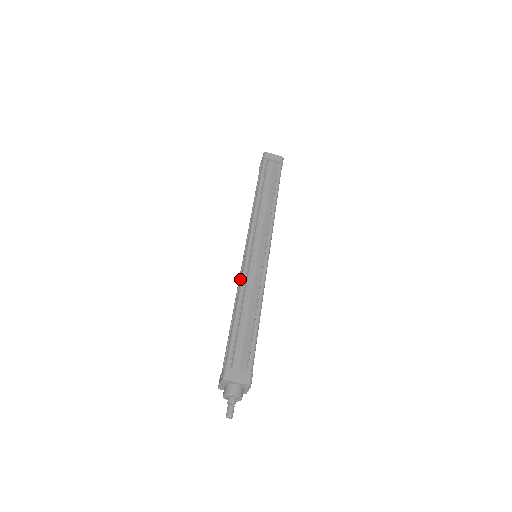
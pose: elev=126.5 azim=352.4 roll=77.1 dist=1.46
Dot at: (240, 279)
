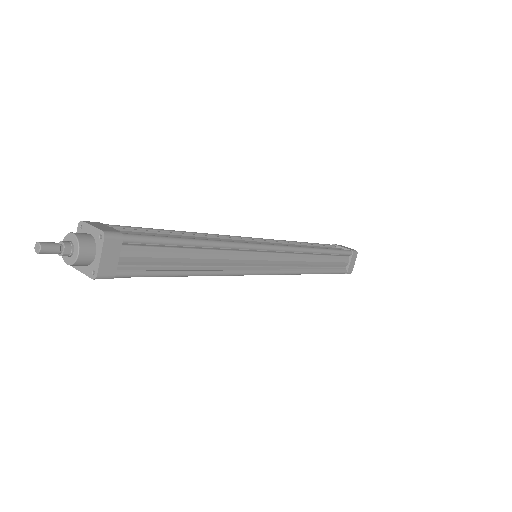
Dot at: occluded
